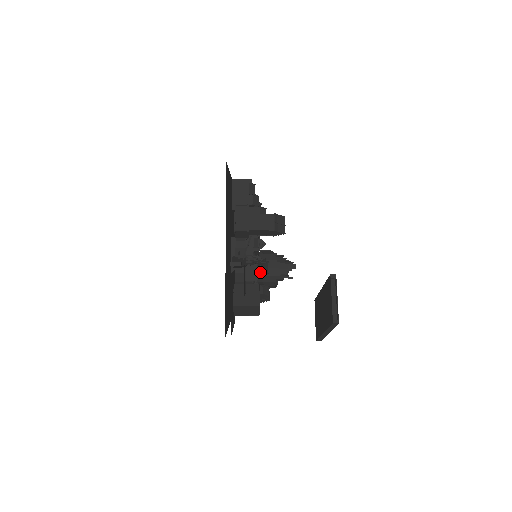
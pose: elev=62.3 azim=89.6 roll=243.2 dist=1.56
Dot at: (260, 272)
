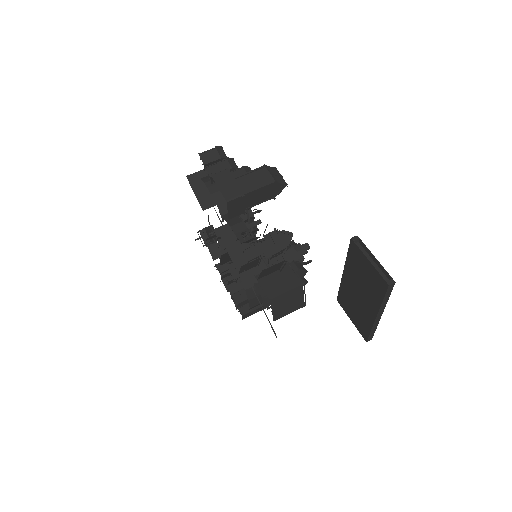
Dot at: (285, 236)
